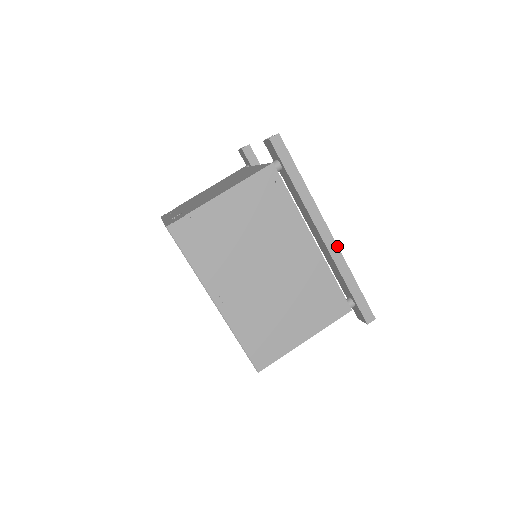
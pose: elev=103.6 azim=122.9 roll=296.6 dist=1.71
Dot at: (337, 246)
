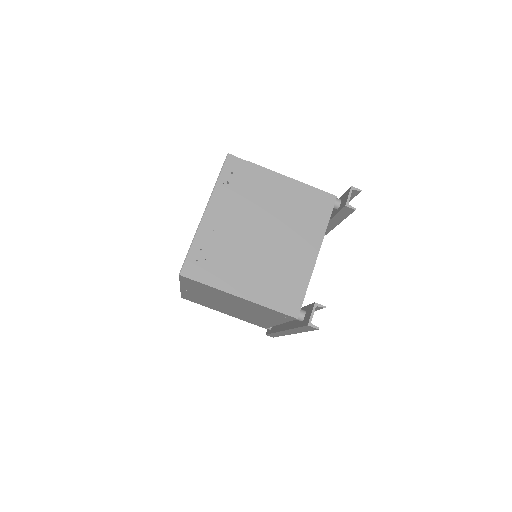
Dot at: occluded
